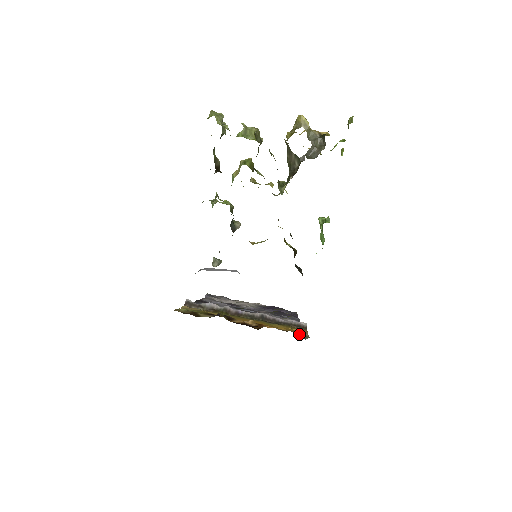
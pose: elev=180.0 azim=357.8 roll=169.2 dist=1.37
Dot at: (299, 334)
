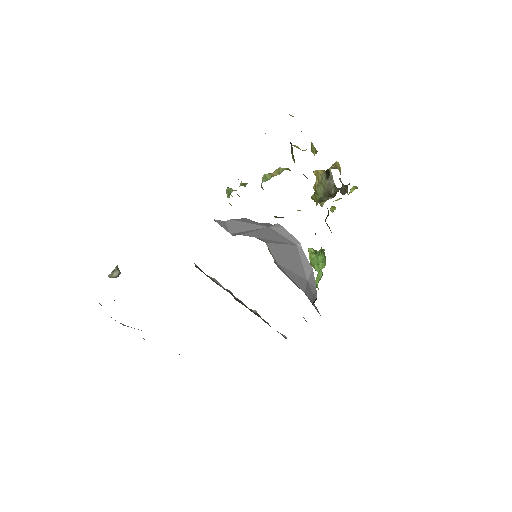
Dot at: occluded
